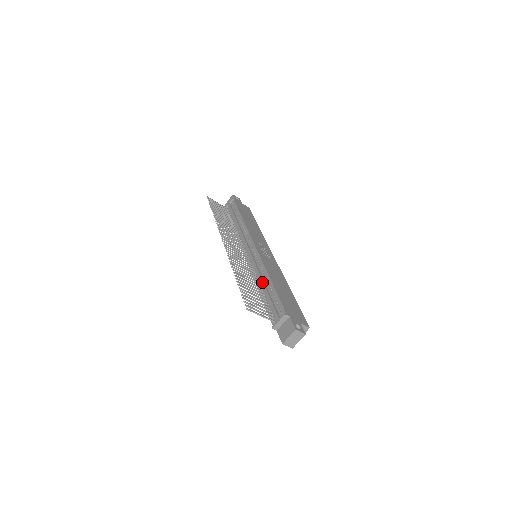
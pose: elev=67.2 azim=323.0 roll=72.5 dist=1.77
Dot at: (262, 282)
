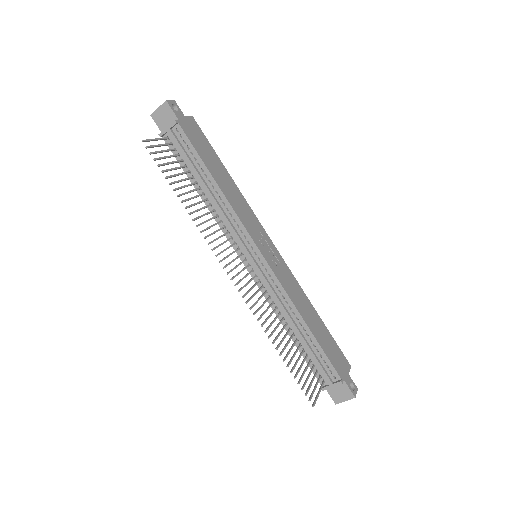
Dot at: (293, 325)
